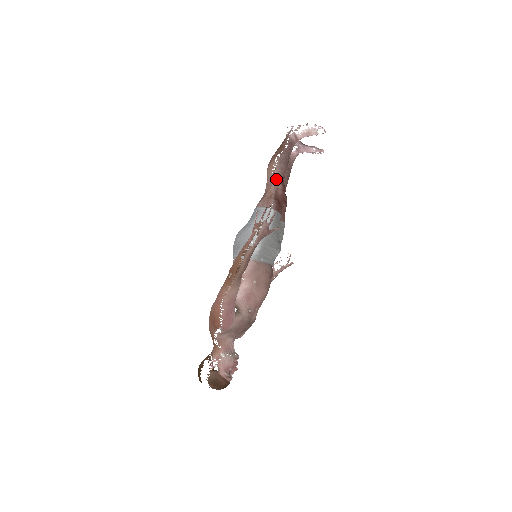
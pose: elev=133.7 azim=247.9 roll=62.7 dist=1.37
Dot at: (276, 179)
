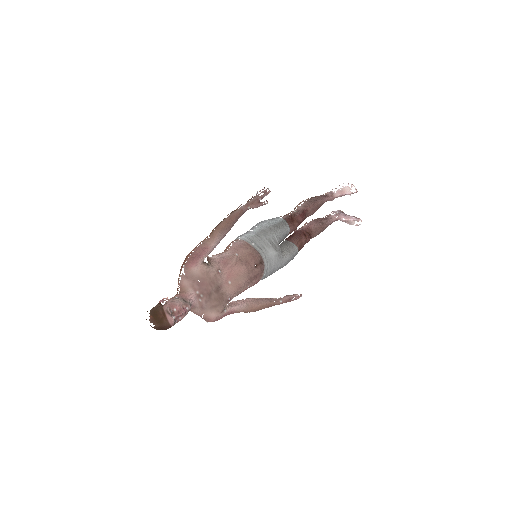
Dot at: (299, 209)
